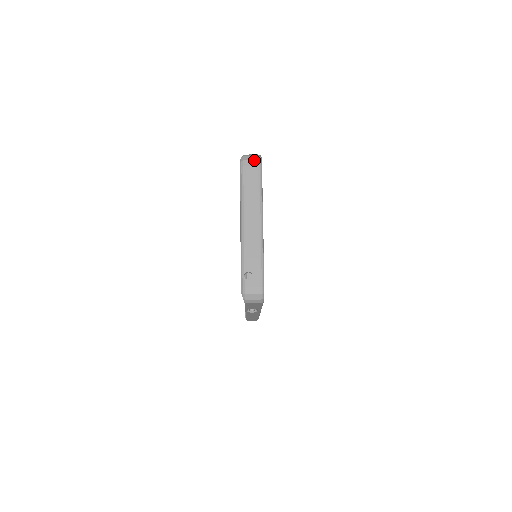
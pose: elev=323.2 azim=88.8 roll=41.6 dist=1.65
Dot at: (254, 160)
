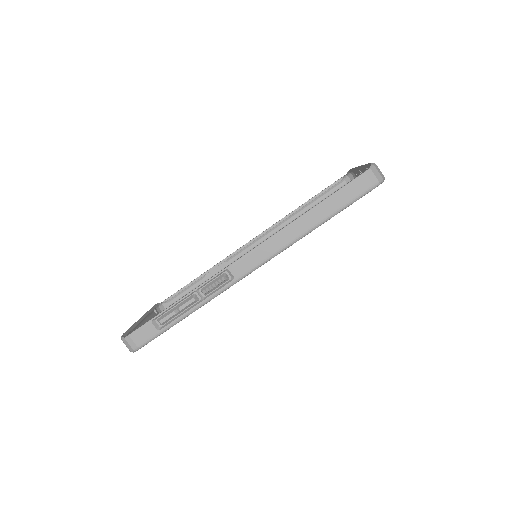
Dot at: occluded
